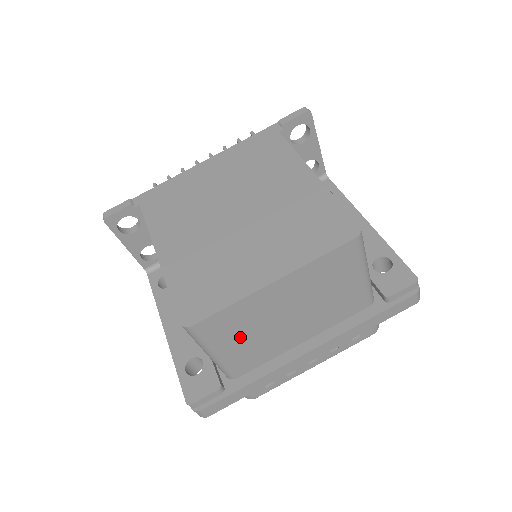
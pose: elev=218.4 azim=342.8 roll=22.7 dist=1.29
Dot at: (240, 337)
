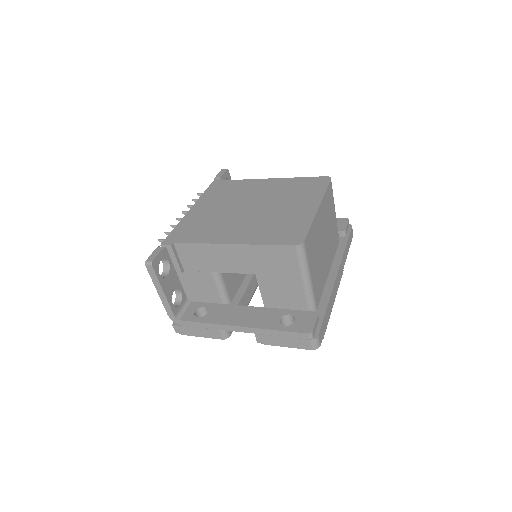
Dot at: (315, 260)
